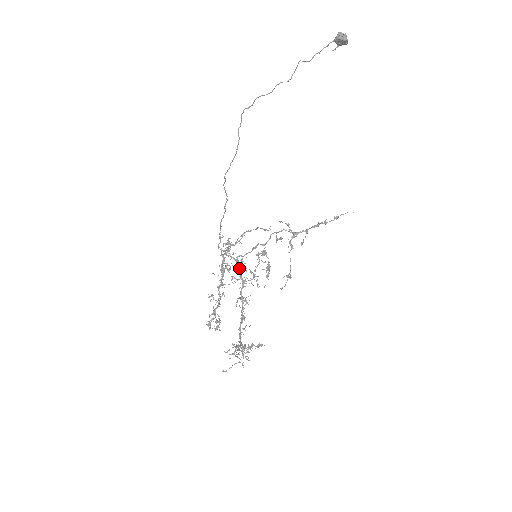
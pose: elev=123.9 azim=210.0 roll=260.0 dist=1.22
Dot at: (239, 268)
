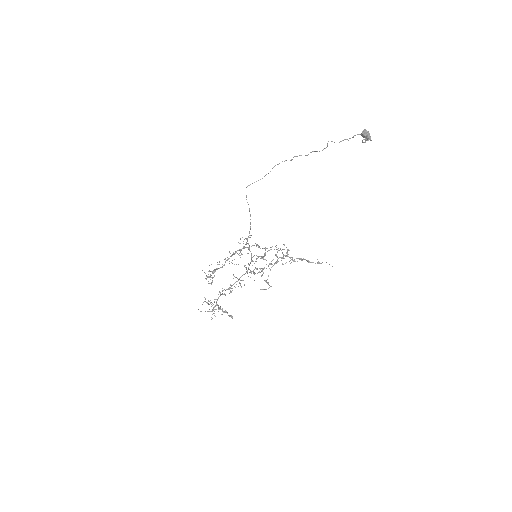
Dot at: occluded
